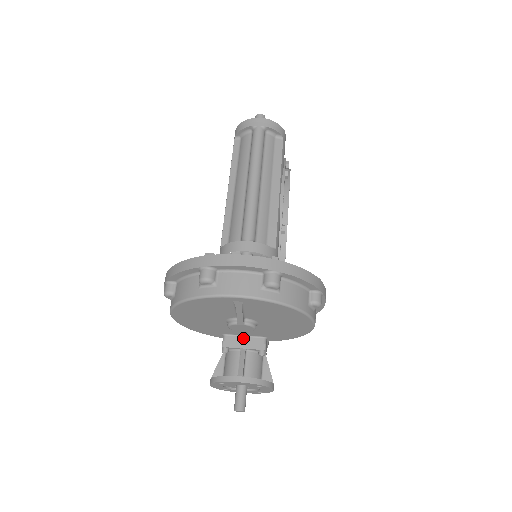
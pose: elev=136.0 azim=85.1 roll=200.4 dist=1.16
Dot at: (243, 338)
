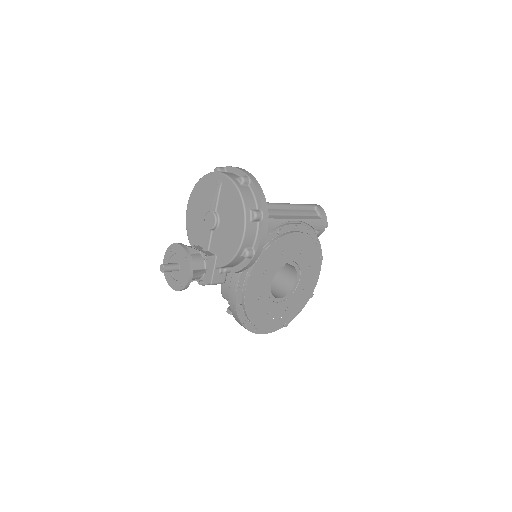
Dot at: (205, 244)
